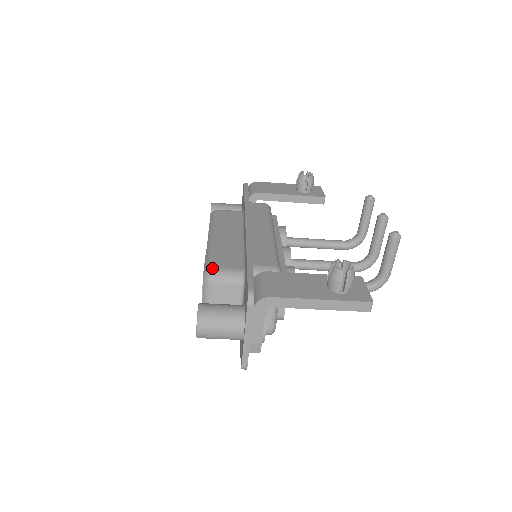
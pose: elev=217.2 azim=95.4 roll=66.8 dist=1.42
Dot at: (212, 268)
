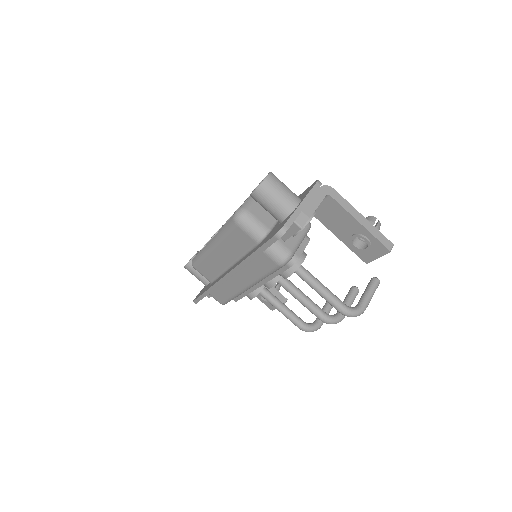
Dot at: occluded
